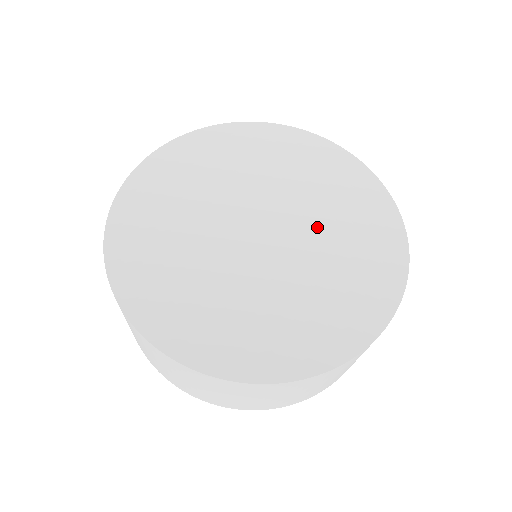
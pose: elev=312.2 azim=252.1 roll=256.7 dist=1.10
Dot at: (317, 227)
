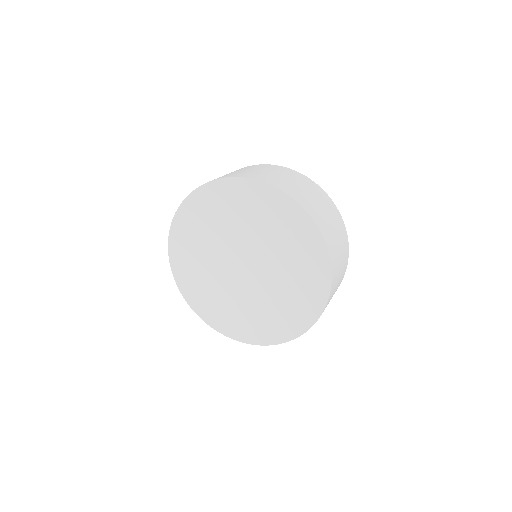
Dot at: (274, 288)
